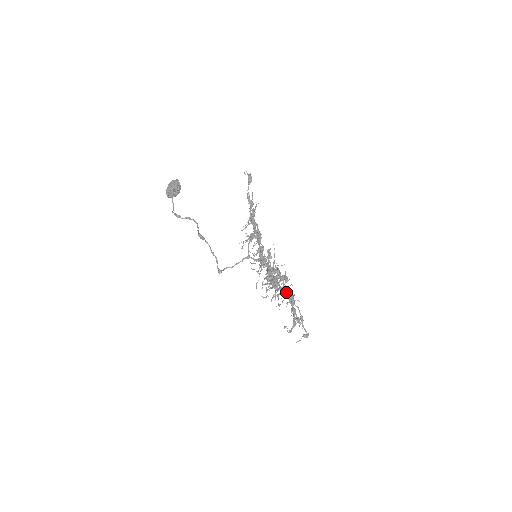
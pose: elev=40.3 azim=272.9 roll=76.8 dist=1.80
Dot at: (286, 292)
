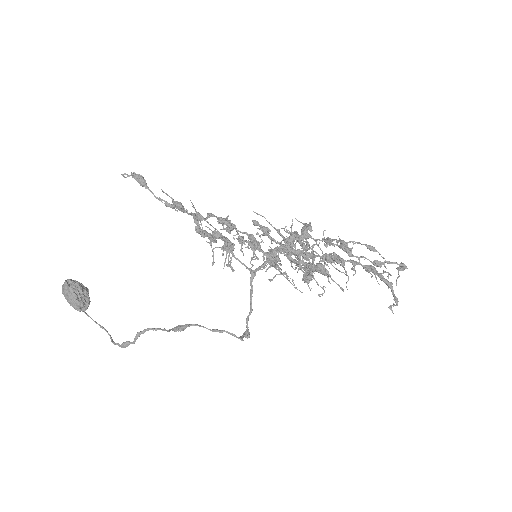
Dot at: (336, 257)
